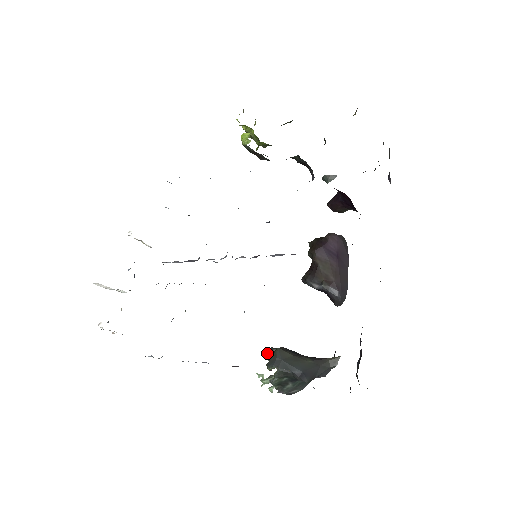
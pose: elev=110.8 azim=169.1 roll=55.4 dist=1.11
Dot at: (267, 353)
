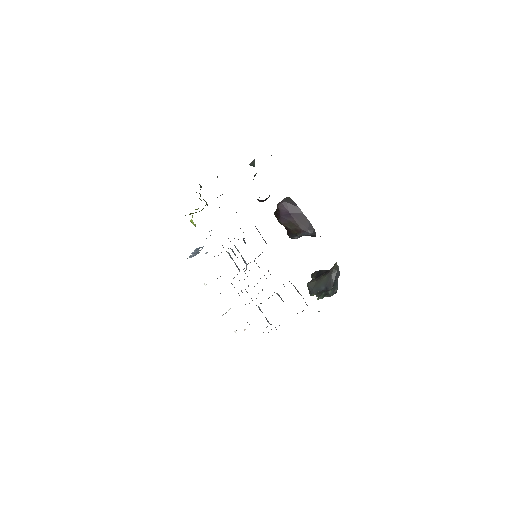
Dot at: occluded
